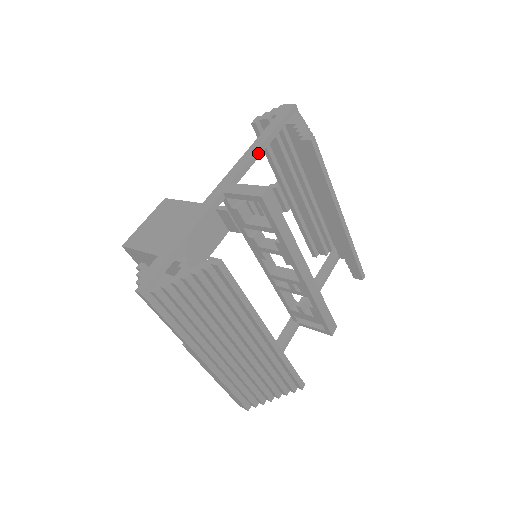
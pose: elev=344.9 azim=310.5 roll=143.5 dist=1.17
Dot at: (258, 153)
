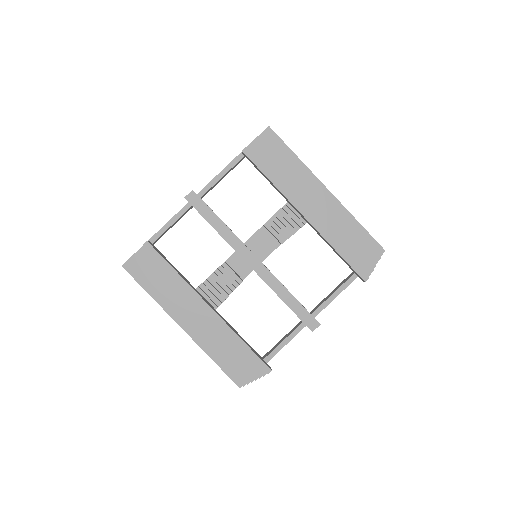
Dot at: (226, 170)
